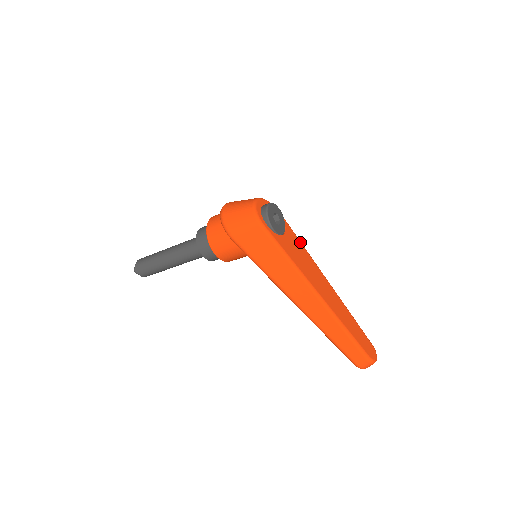
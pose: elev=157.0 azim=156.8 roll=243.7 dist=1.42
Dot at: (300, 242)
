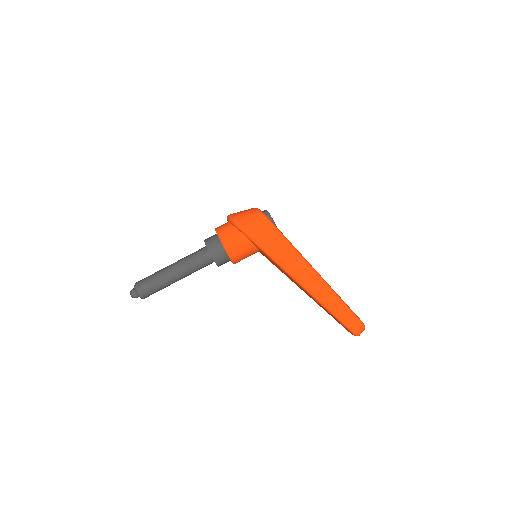
Dot at: occluded
